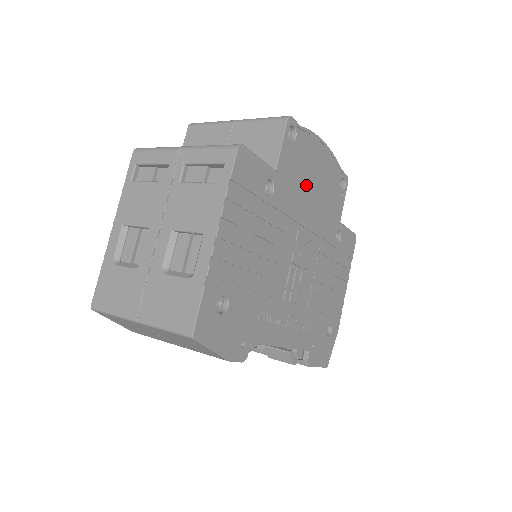
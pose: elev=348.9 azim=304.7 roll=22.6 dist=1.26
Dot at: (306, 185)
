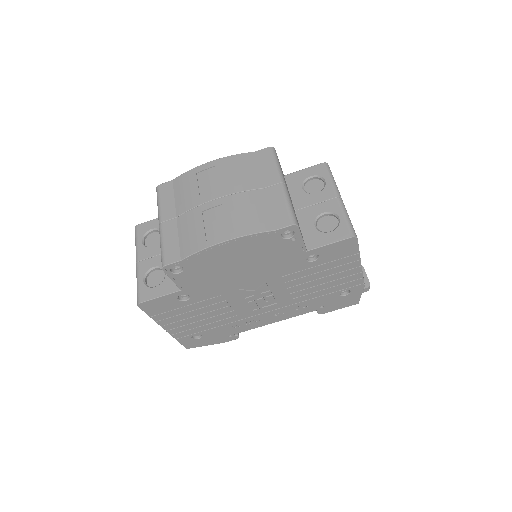
Dot at: (225, 272)
